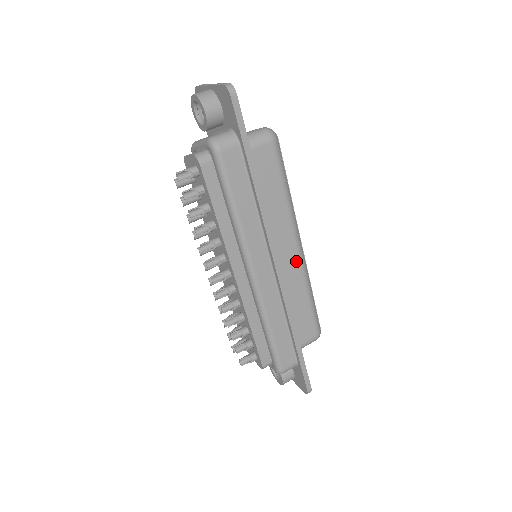
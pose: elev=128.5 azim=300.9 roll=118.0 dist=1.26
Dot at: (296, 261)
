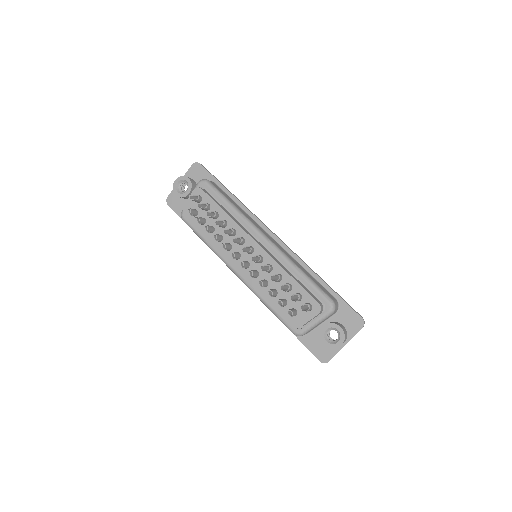
Dot at: occluded
